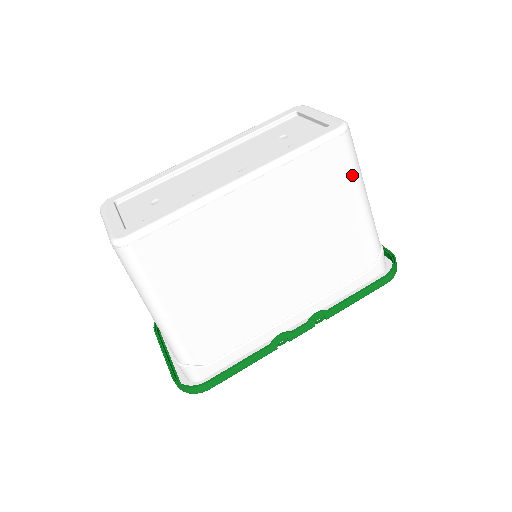
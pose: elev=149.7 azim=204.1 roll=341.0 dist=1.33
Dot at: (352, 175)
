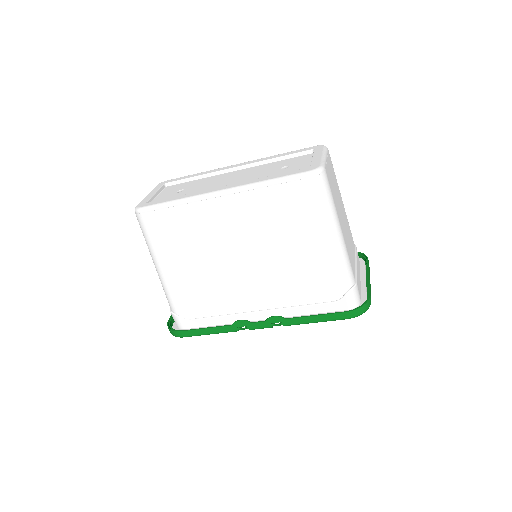
Dot at: (320, 213)
